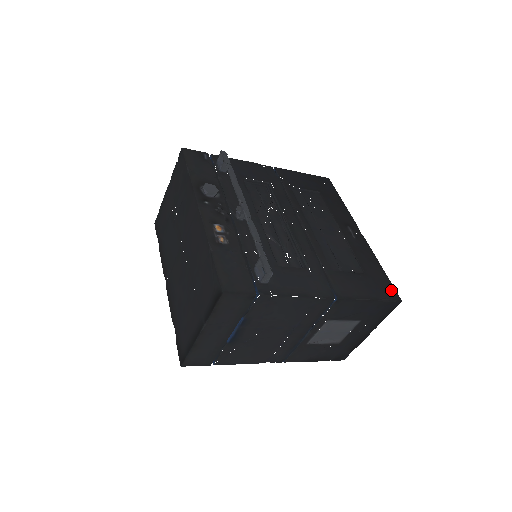
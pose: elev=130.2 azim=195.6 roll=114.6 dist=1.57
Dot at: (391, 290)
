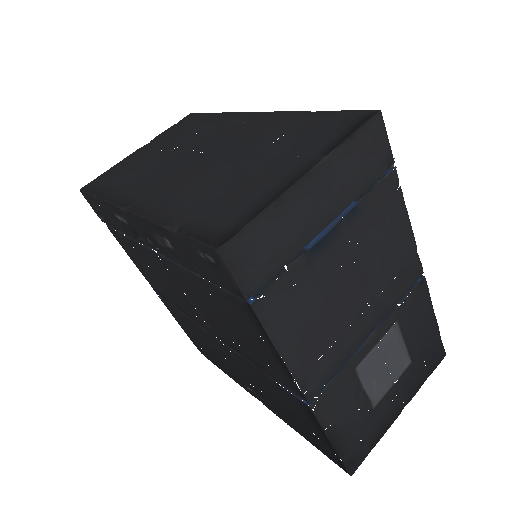
Dot at: occluded
